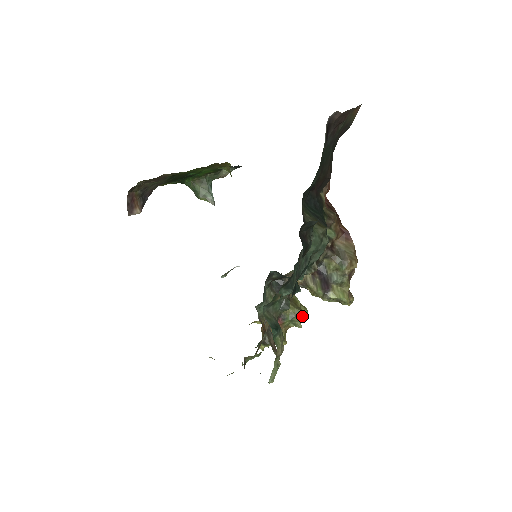
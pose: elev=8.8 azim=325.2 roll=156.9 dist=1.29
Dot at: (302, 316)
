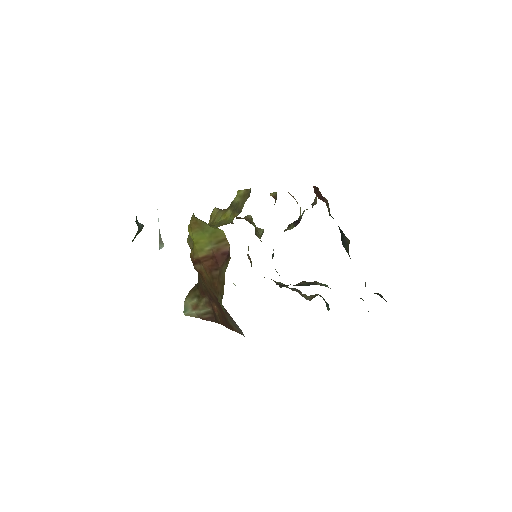
Dot at: occluded
